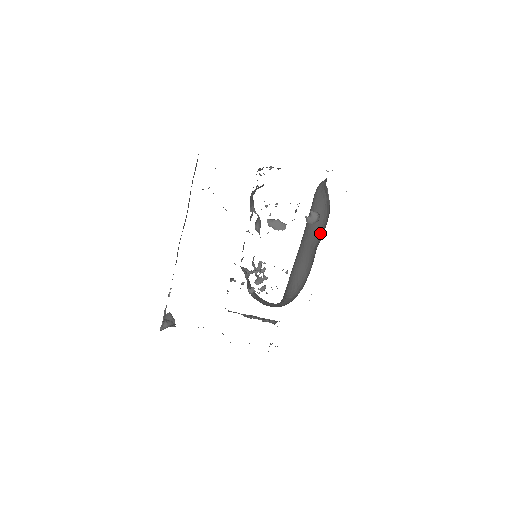
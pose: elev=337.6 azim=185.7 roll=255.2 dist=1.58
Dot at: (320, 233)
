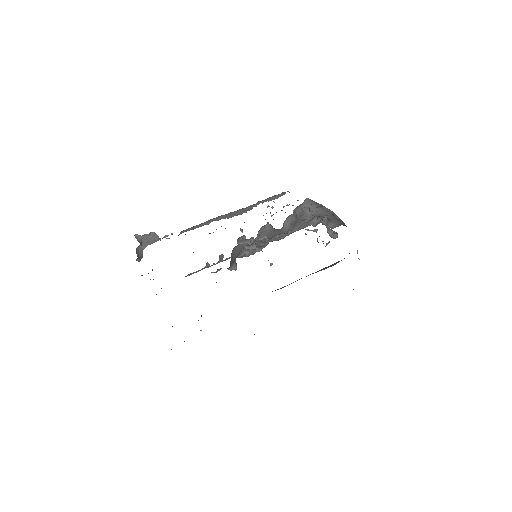
Dot at: occluded
